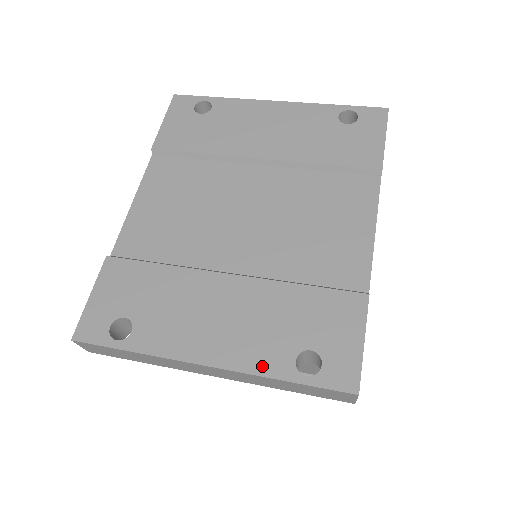
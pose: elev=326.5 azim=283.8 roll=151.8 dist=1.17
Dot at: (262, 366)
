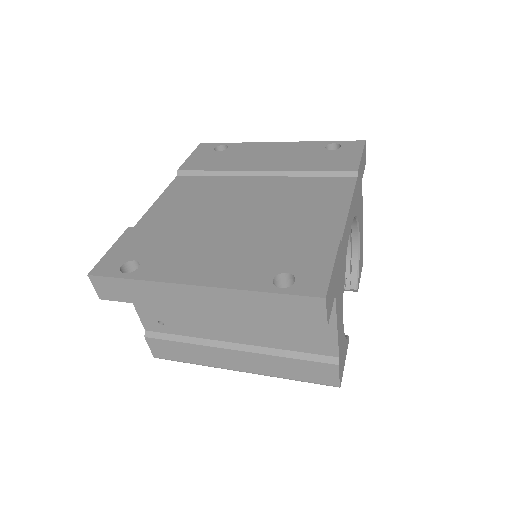
Dot at: (243, 283)
